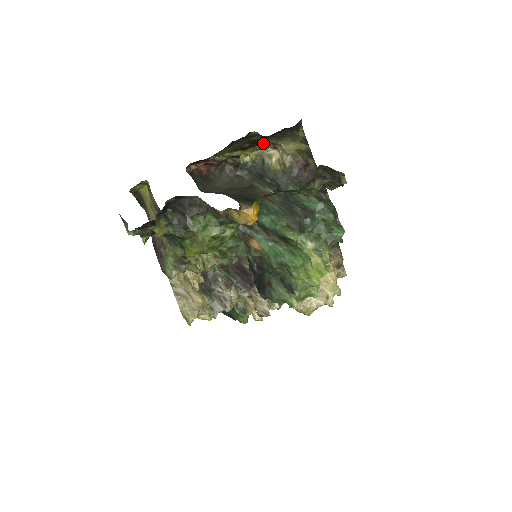
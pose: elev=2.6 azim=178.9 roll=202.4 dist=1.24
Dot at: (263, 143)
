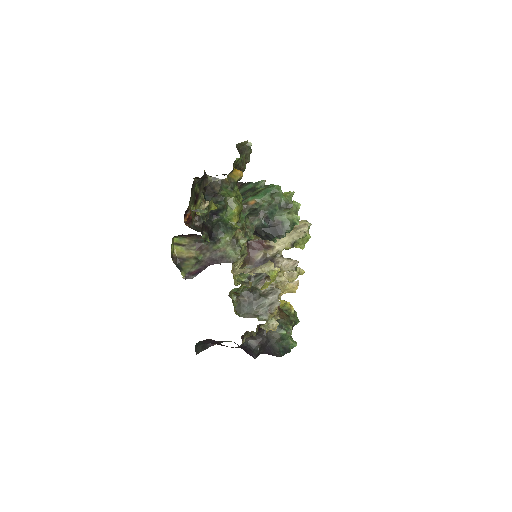
Dot at: (199, 196)
